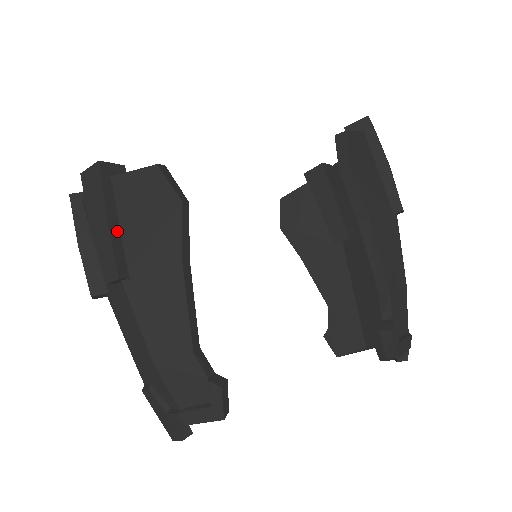
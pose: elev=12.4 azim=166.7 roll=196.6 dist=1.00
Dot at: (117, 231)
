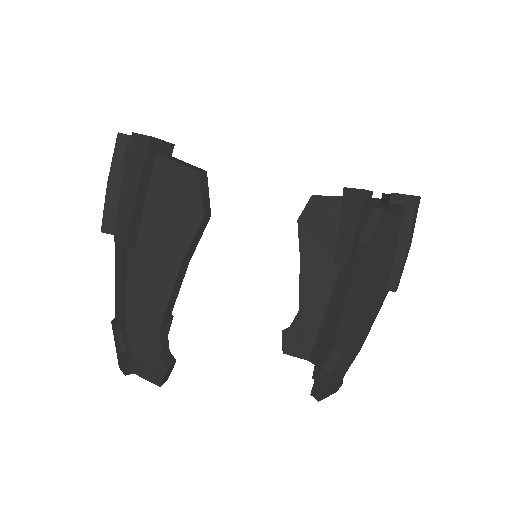
Dot at: (141, 206)
